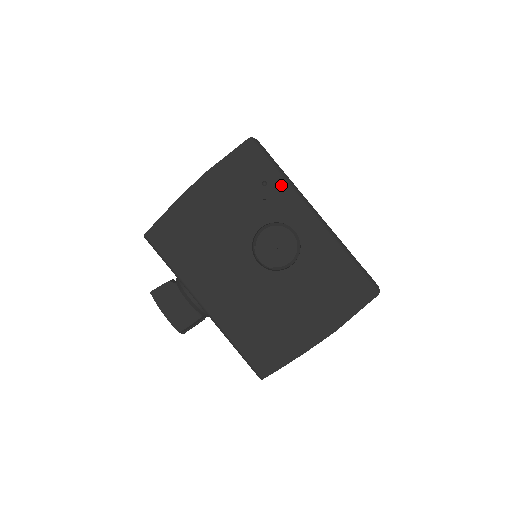
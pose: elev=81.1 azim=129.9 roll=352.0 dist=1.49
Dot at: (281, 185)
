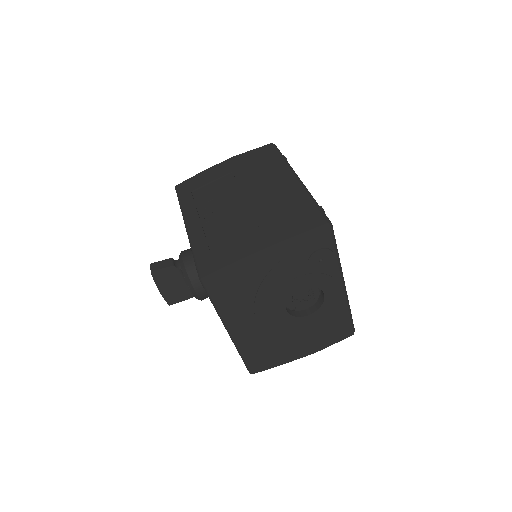
Dot at: (332, 262)
